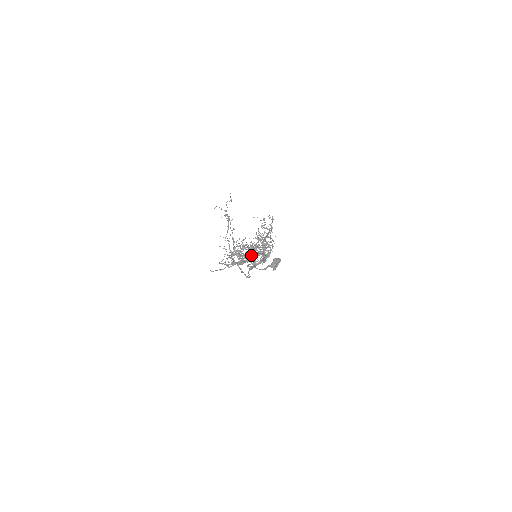
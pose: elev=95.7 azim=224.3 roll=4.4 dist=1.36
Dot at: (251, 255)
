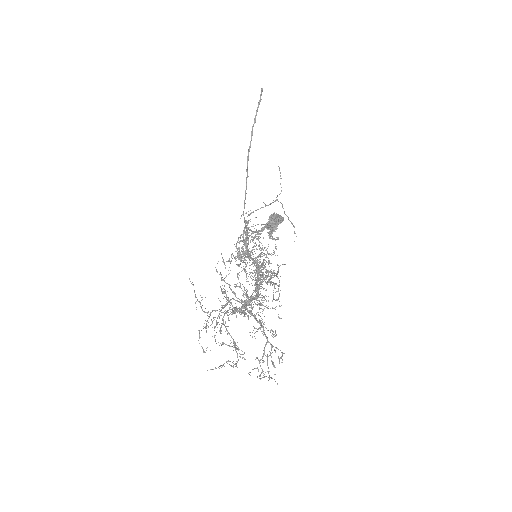
Dot at: (235, 342)
